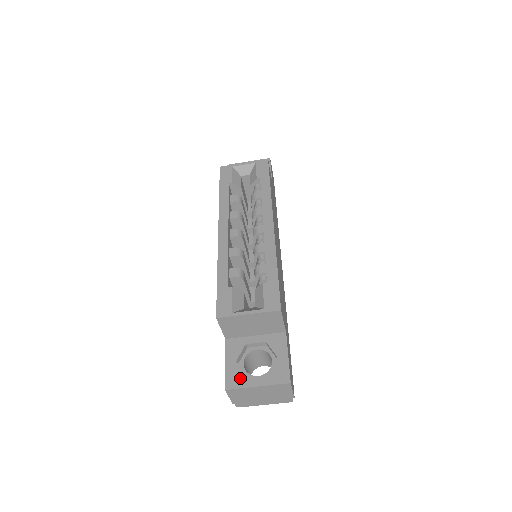
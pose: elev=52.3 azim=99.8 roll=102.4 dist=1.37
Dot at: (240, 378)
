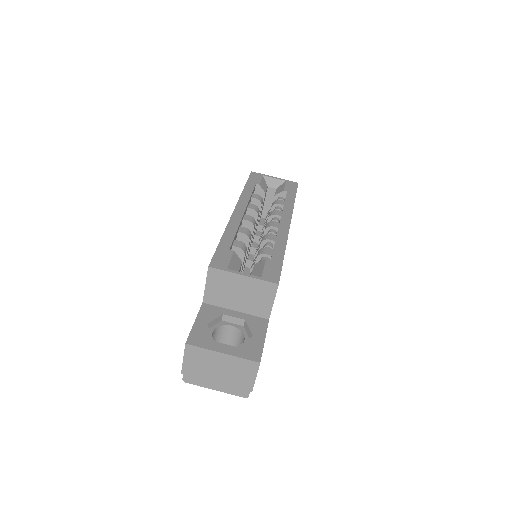
Dot at: (206, 339)
